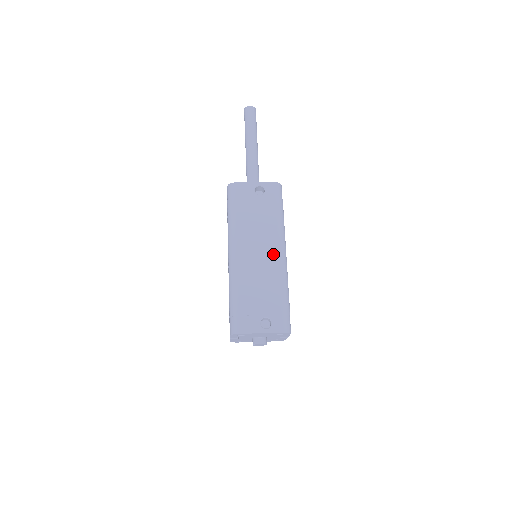
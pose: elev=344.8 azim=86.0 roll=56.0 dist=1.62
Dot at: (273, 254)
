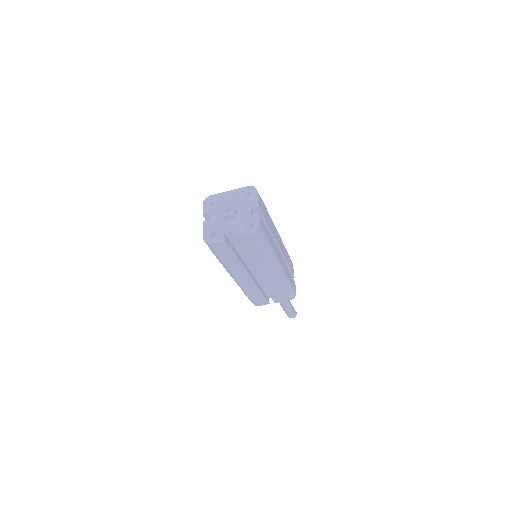
Dot at: occluded
